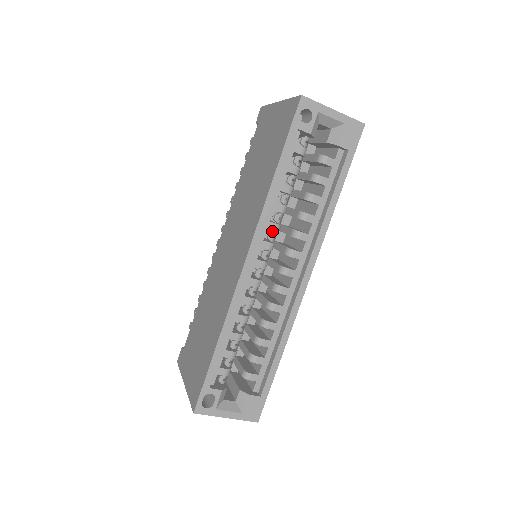
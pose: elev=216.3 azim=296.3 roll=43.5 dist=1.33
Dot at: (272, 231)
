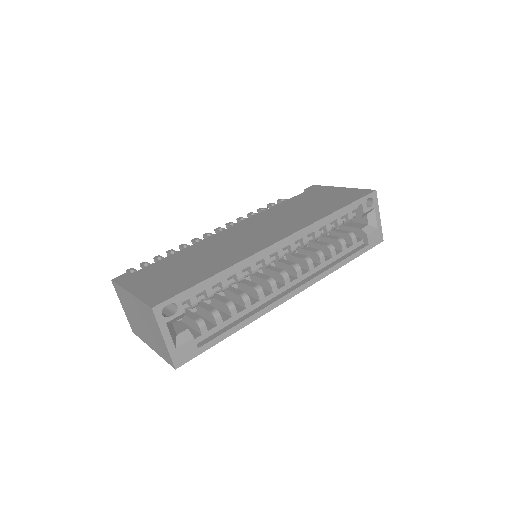
Dot at: occluded
